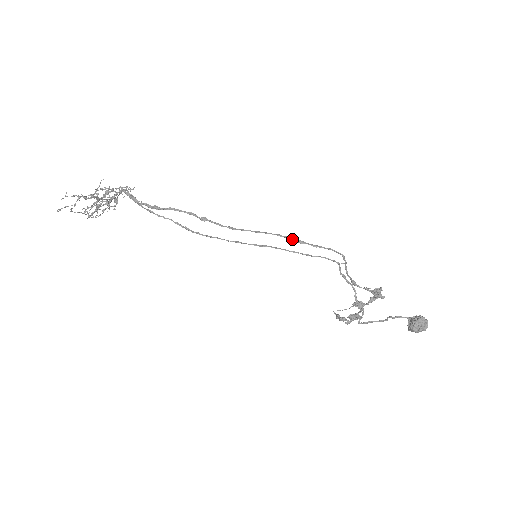
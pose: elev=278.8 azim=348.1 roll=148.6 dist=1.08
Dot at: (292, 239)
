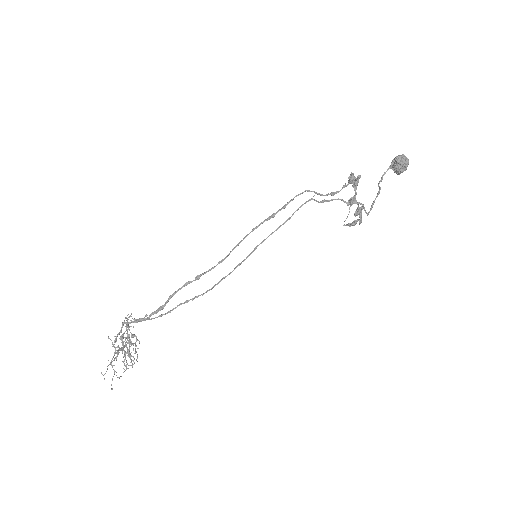
Dot at: occluded
